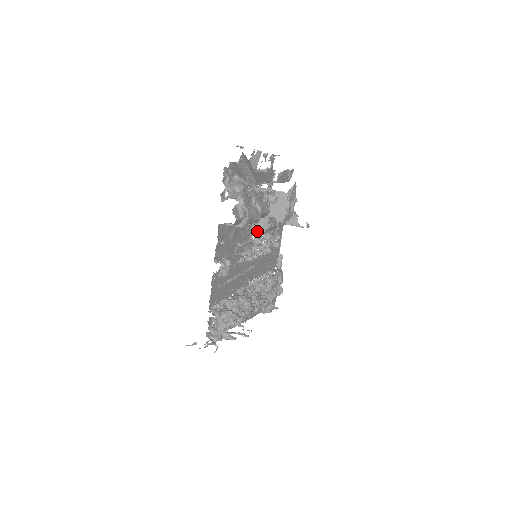
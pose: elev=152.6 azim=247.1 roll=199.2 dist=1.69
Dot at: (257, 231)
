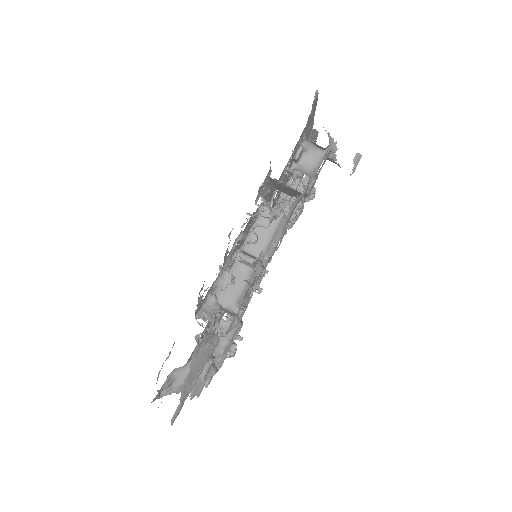
Dot at: occluded
